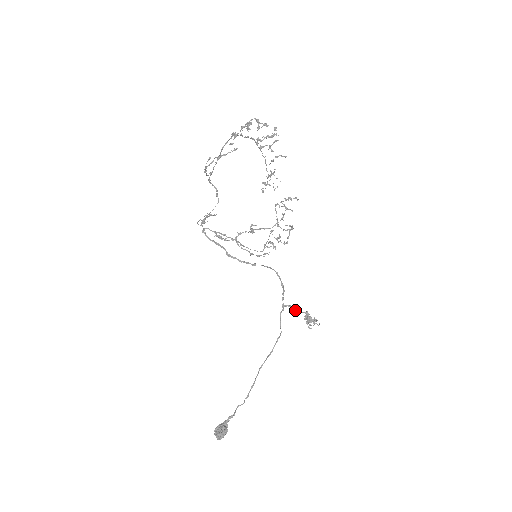
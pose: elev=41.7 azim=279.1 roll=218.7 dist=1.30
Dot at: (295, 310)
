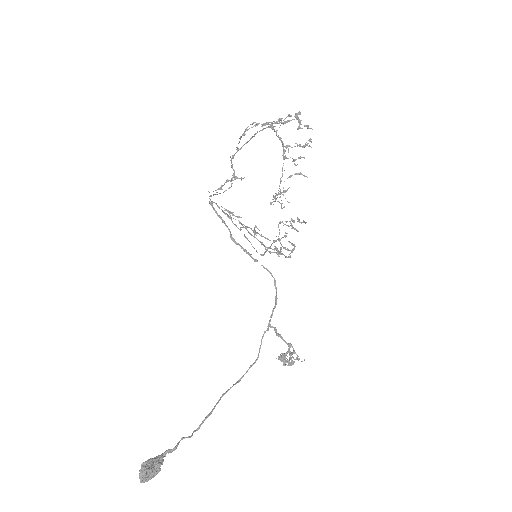
Dot at: (279, 336)
